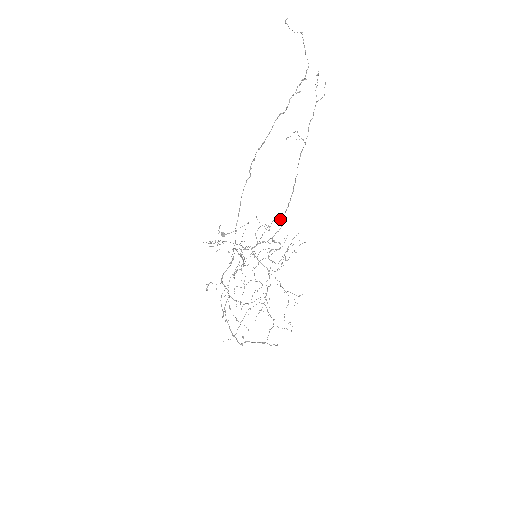
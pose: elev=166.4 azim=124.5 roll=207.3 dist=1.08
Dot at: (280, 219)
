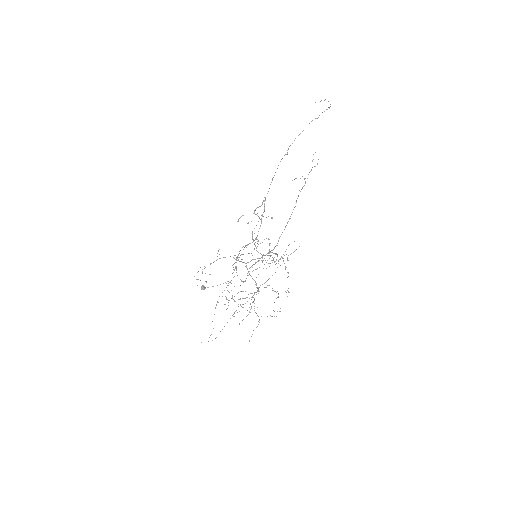
Dot at: occluded
